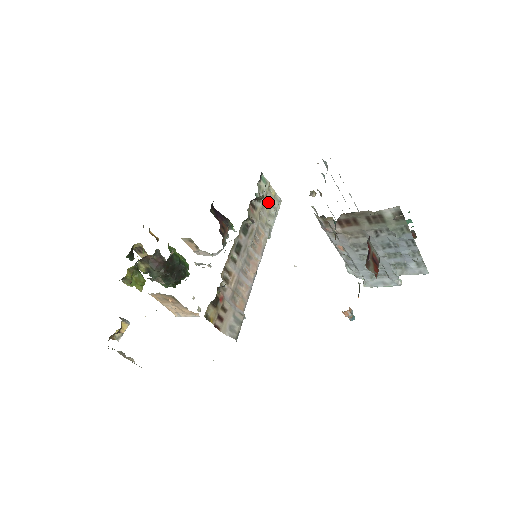
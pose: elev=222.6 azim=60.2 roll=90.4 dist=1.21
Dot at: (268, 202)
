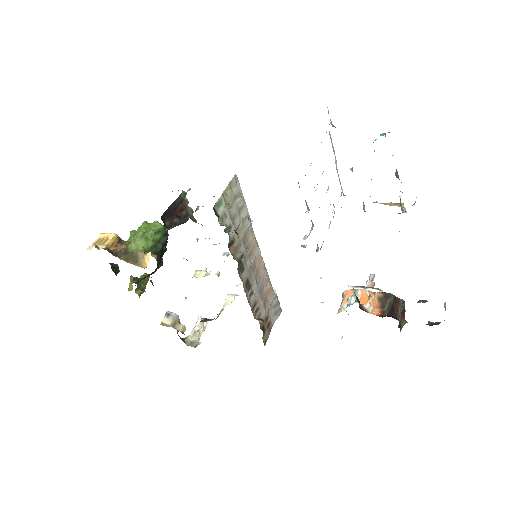
Dot at: (232, 208)
